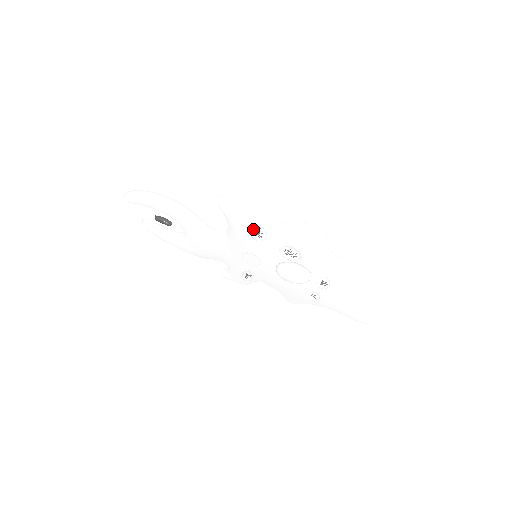
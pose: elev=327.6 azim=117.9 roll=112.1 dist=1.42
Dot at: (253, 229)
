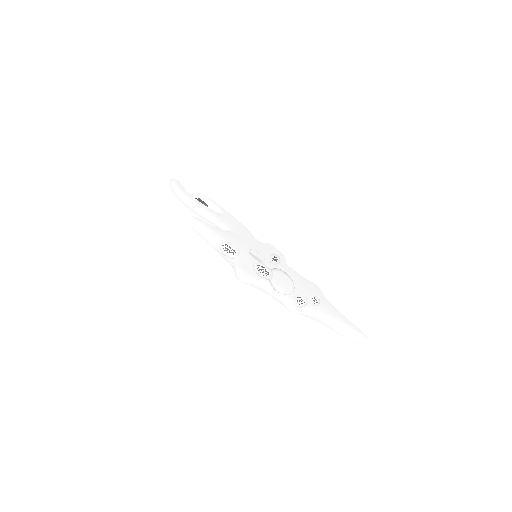
Dot at: (217, 251)
